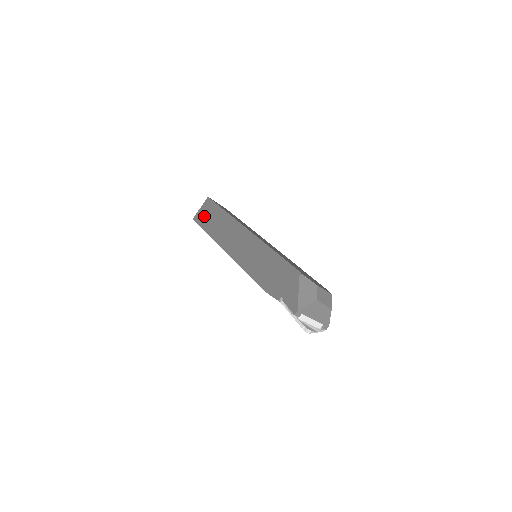
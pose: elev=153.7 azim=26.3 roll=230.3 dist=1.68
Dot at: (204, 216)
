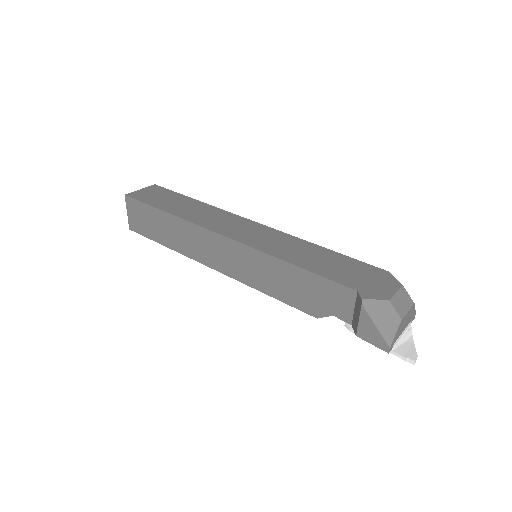
Dot at: (143, 224)
